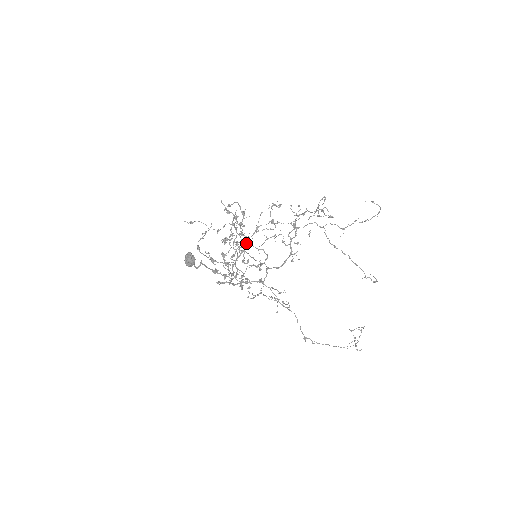
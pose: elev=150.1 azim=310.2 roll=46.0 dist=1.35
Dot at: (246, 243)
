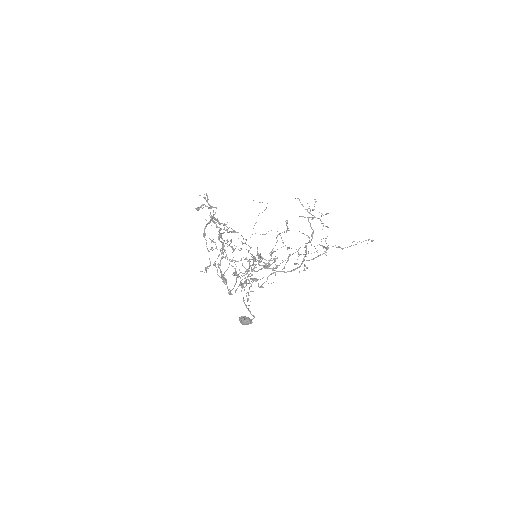
Dot at: occluded
